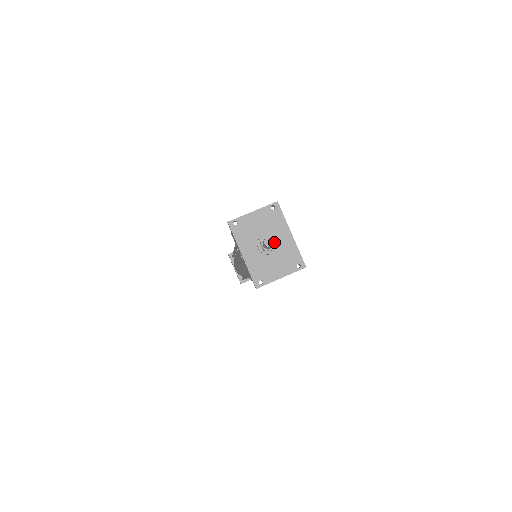
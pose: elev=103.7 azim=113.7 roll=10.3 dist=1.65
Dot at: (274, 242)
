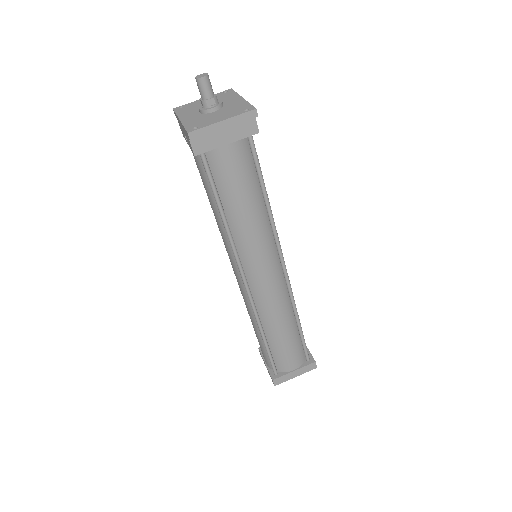
Dot at: (206, 74)
